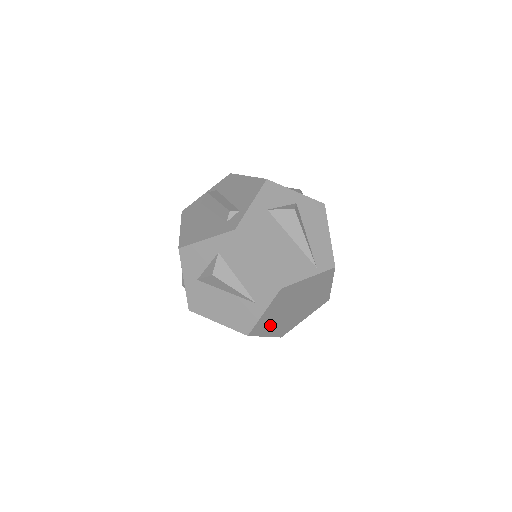
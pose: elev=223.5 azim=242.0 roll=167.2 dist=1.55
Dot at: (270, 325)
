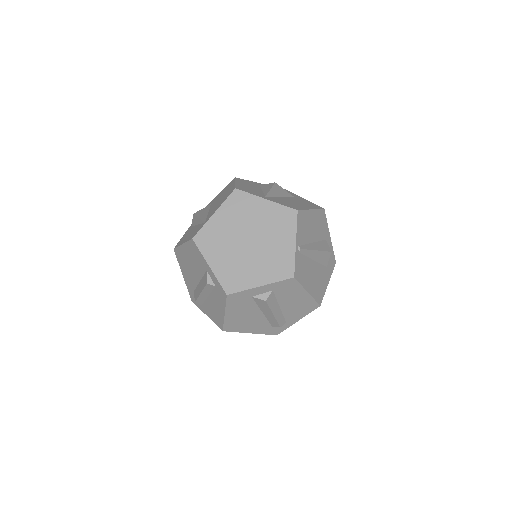
Dot at: occluded
